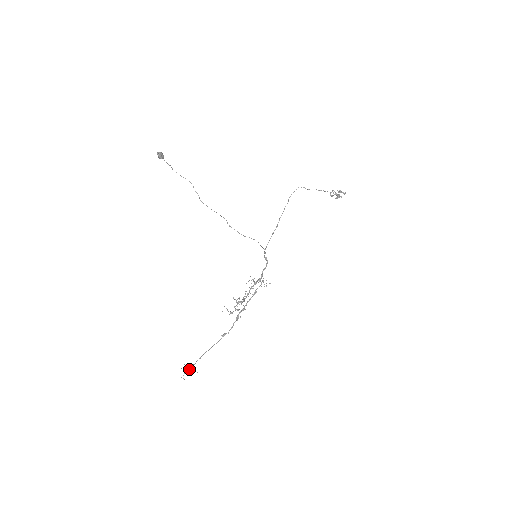
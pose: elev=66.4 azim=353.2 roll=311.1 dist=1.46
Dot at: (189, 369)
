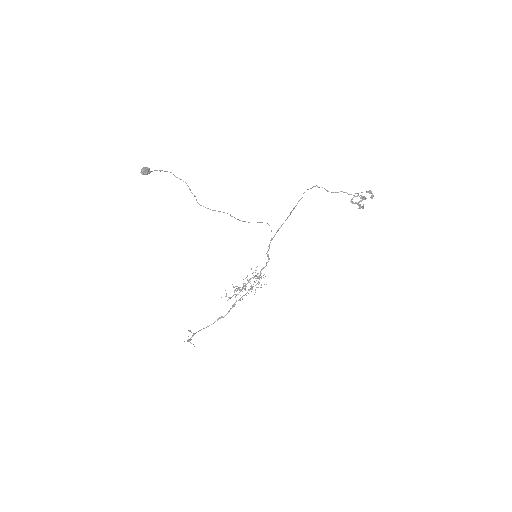
Dot at: (189, 340)
